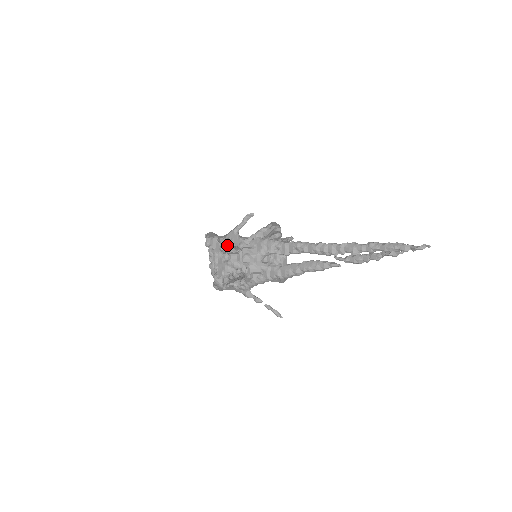
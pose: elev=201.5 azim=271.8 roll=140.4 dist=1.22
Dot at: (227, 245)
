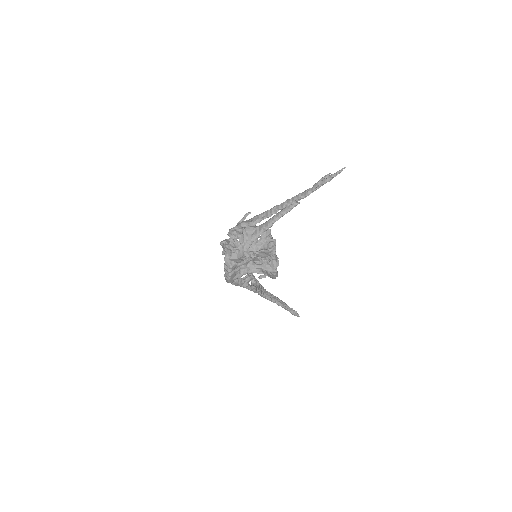
Dot at: (233, 233)
